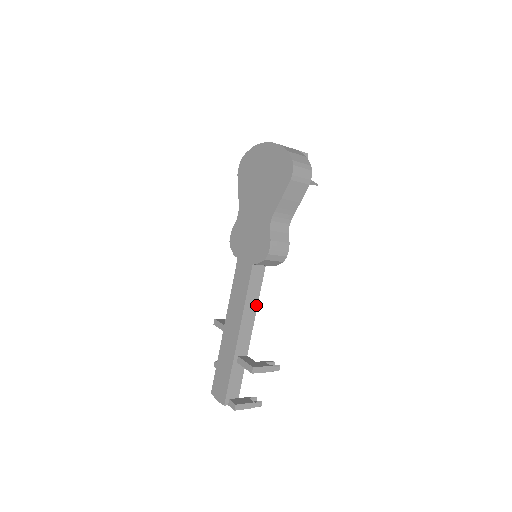
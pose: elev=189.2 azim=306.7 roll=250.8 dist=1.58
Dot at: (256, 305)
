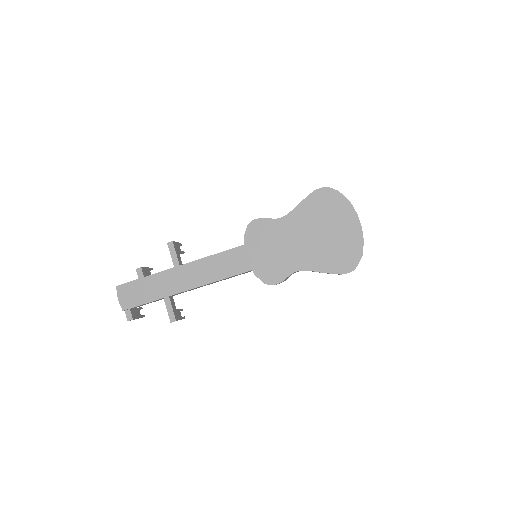
Dot at: (218, 281)
